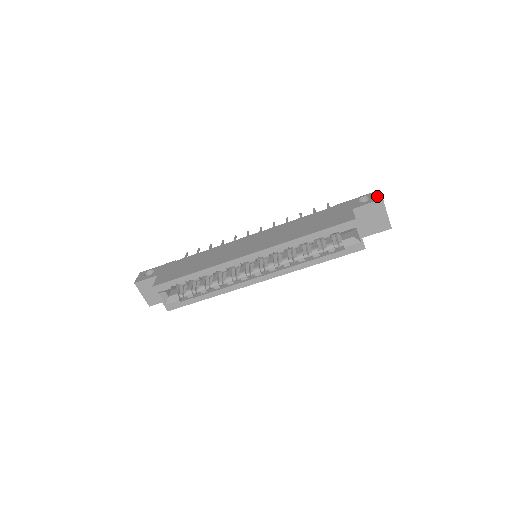
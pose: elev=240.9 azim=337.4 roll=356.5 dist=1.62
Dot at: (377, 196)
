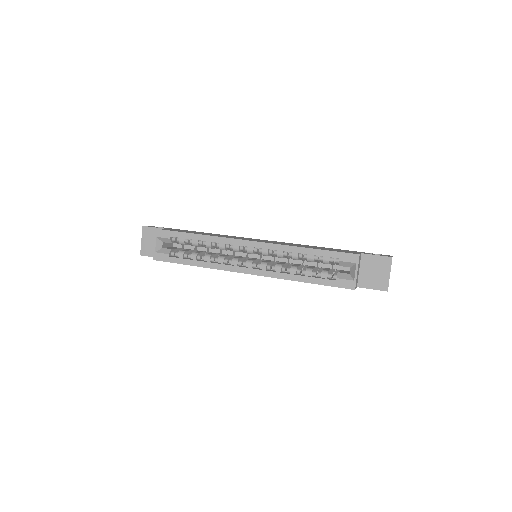
Dot at: occluded
